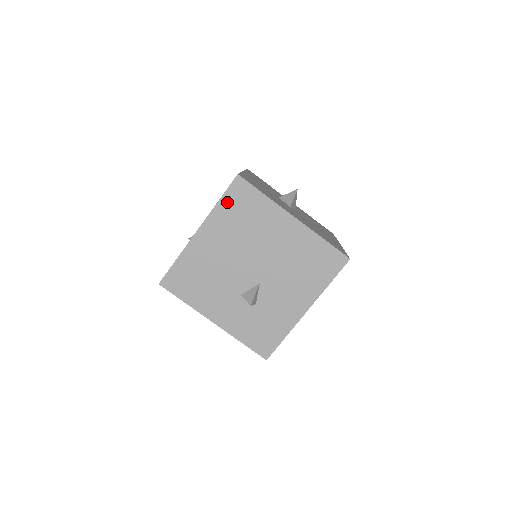
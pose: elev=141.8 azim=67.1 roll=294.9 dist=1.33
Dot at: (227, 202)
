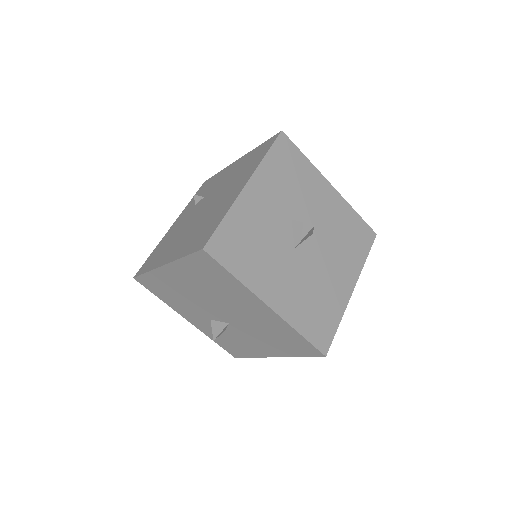
Dot at: (192, 262)
